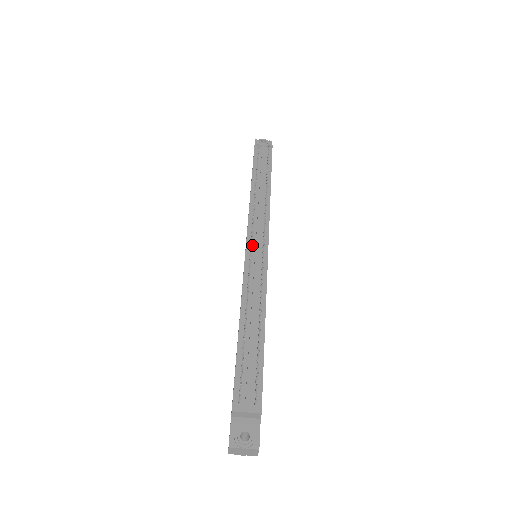
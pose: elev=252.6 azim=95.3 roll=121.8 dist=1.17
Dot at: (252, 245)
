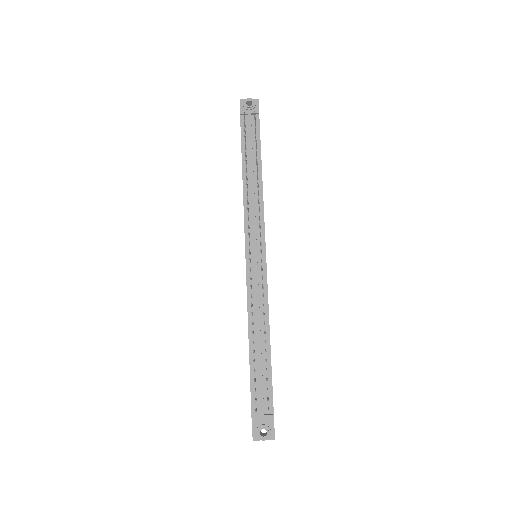
Dot at: (251, 252)
